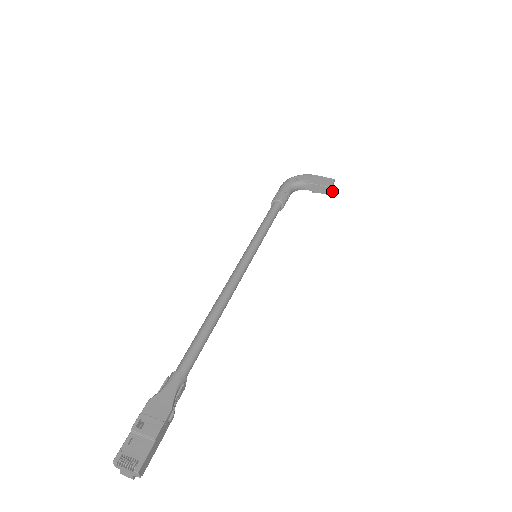
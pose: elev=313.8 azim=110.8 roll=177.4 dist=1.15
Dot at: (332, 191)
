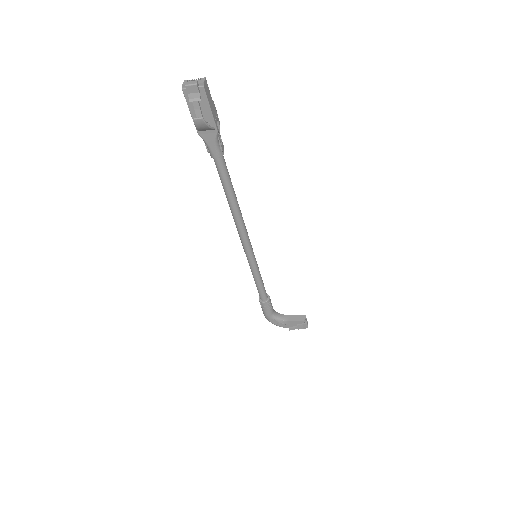
Dot at: (307, 321)
